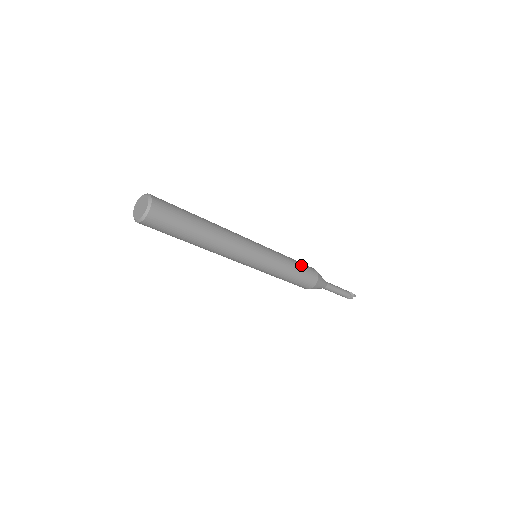
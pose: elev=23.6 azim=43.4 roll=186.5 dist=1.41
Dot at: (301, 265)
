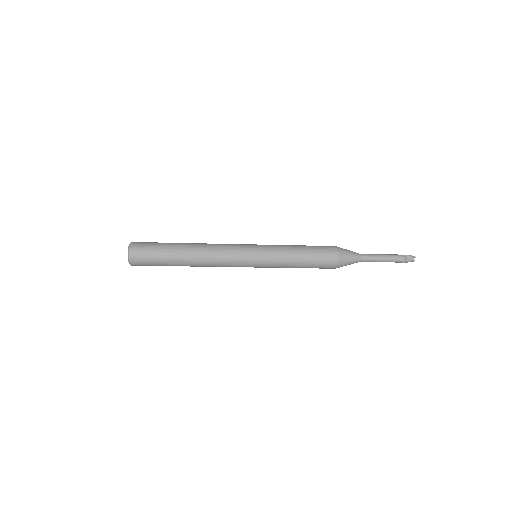
Dot at: (311, 250)
